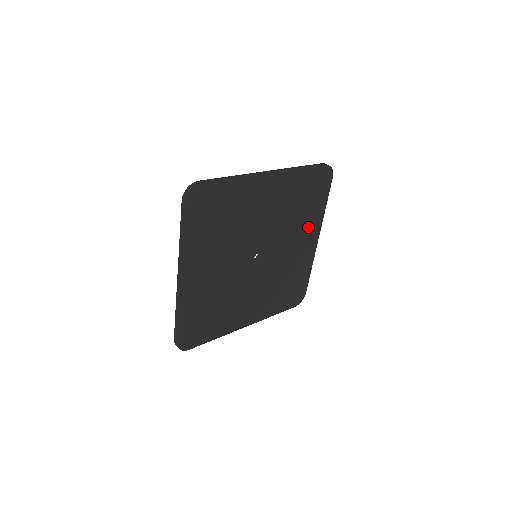
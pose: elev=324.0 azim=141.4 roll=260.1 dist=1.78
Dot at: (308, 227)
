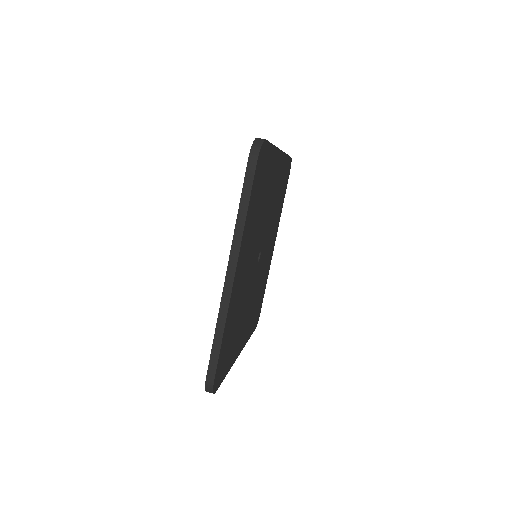
Dot at: (271, 176)
